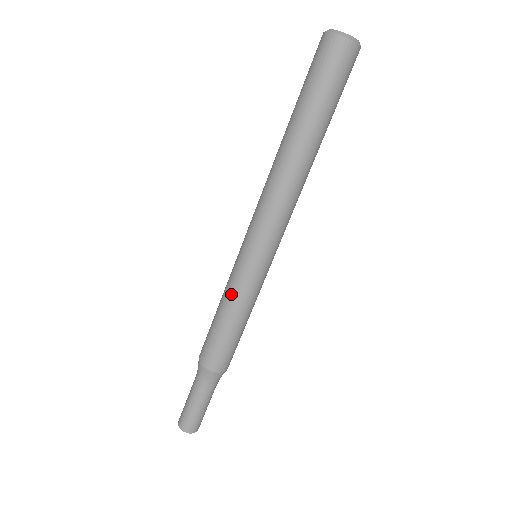
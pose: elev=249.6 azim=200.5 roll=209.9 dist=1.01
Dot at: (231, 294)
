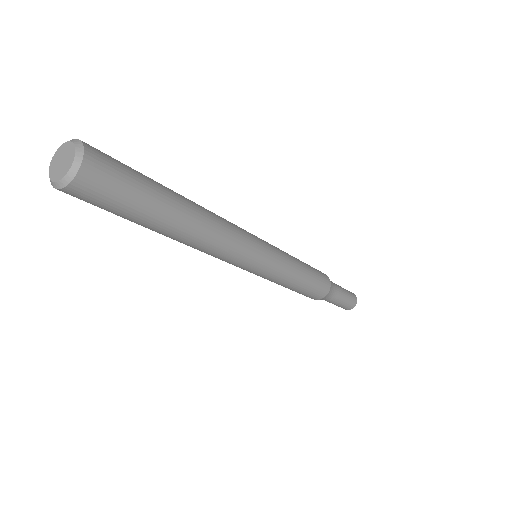
Dot at: (278, 283)
